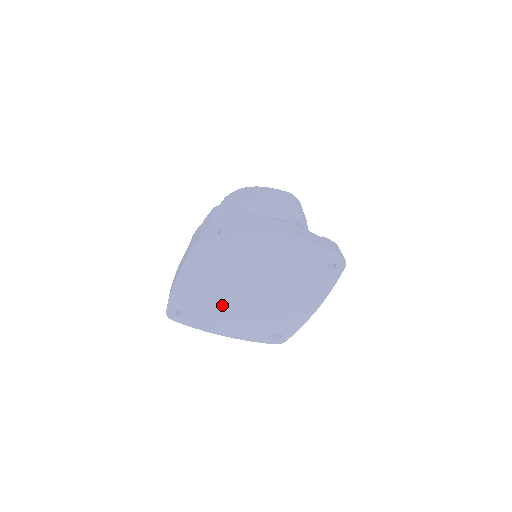
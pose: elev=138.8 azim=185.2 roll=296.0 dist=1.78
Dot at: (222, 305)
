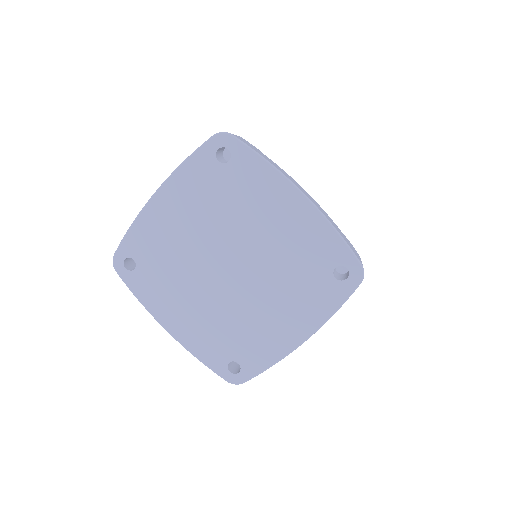
Dot at: (183, 275)
